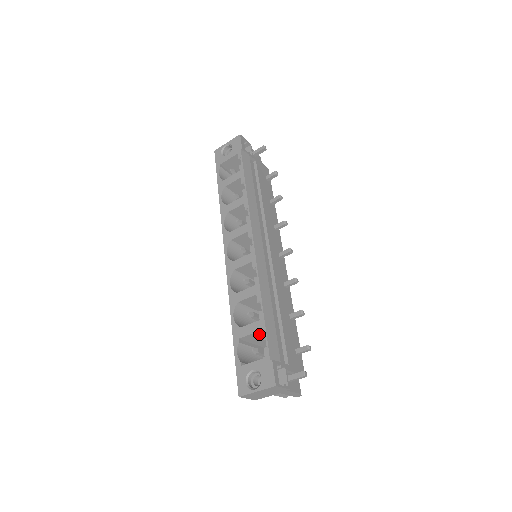
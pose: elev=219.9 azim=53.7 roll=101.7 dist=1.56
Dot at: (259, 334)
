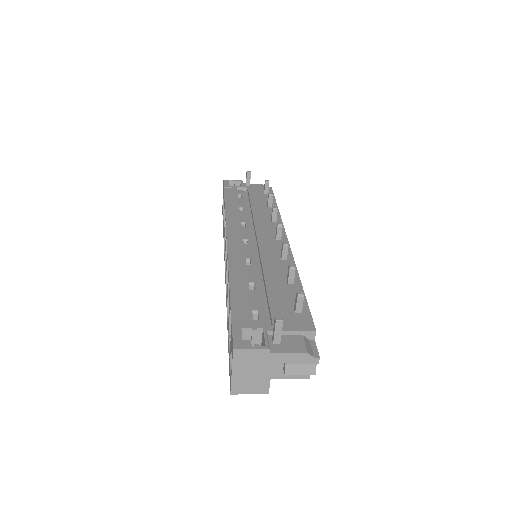
Dot at: occluded
